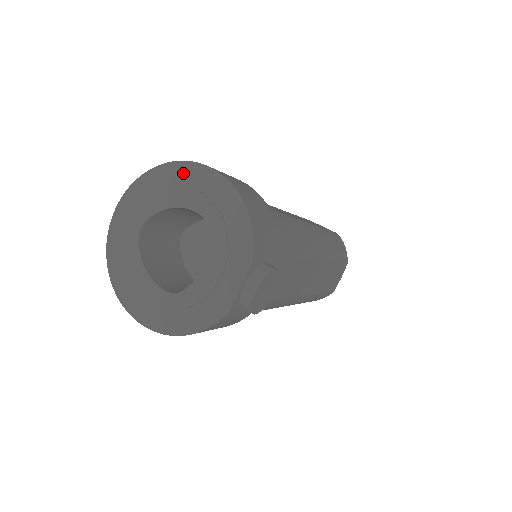
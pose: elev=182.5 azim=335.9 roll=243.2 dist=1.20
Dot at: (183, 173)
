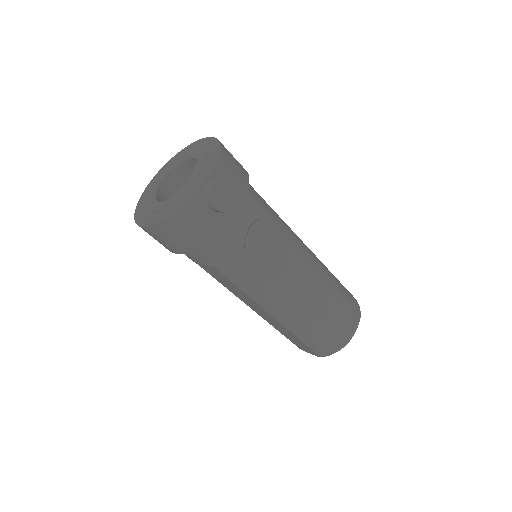
Dot at: (193, 146)
